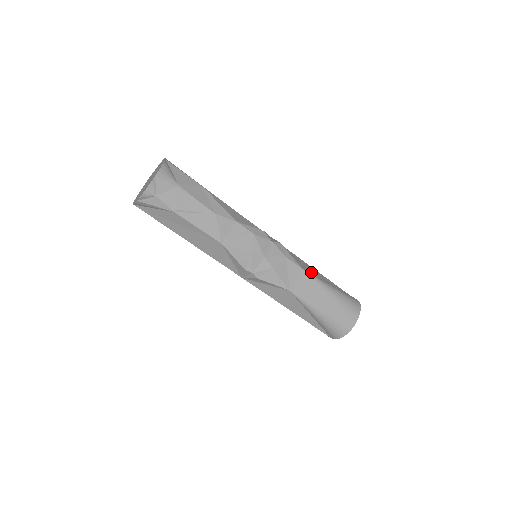
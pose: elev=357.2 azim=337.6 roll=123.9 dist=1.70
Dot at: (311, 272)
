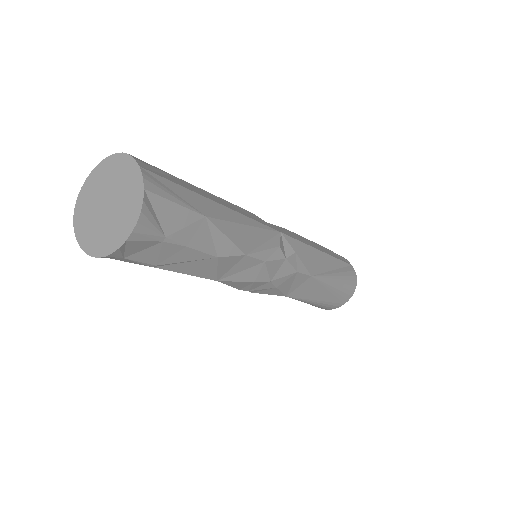
Dot at: (319, 269)
